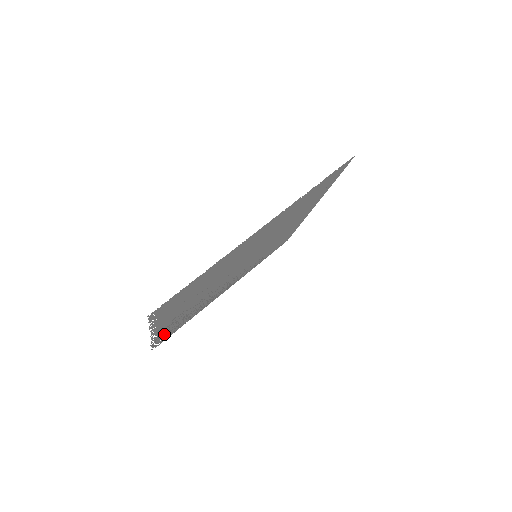
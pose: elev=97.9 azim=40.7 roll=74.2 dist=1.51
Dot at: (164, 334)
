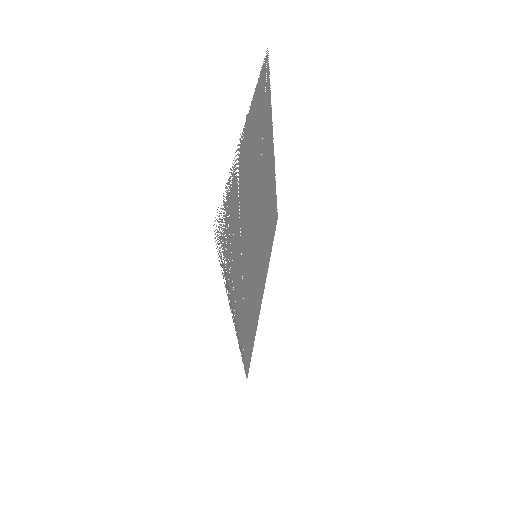
Dot at: (233, 187)
